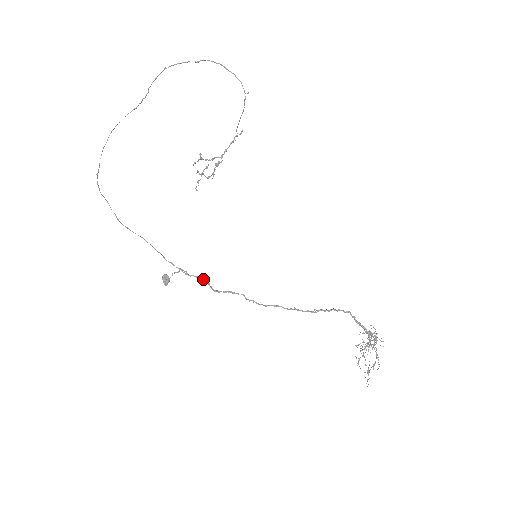
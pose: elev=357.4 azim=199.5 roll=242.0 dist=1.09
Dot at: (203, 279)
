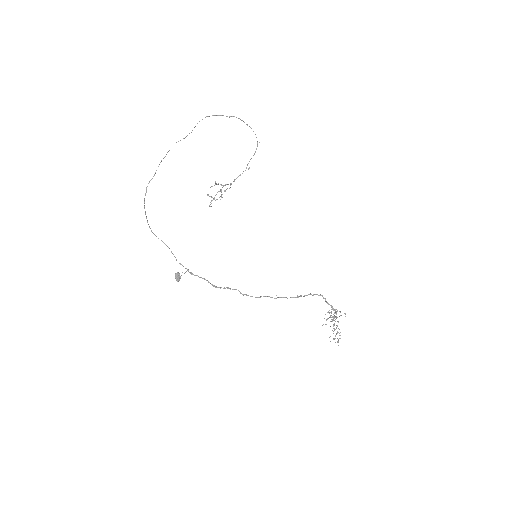
Dot at: (205, 279)
